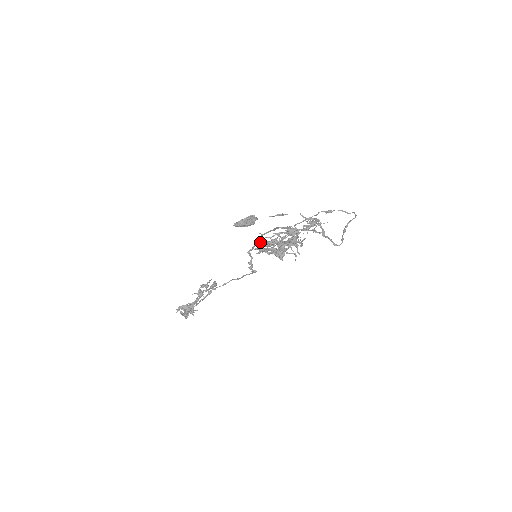
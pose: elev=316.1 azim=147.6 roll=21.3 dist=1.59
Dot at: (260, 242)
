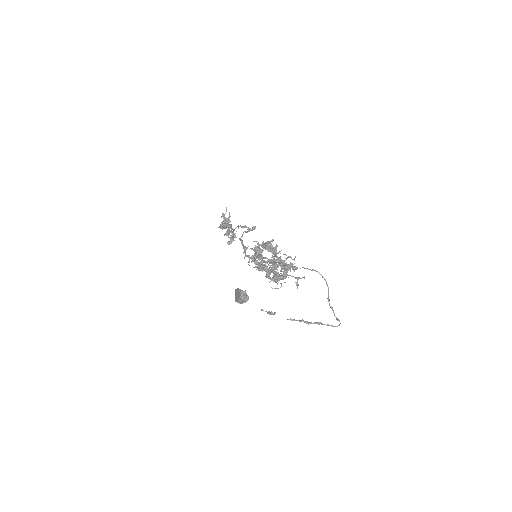
Dot at: occluded
